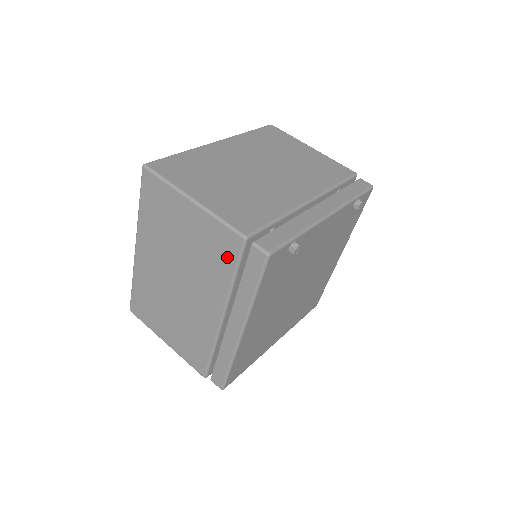
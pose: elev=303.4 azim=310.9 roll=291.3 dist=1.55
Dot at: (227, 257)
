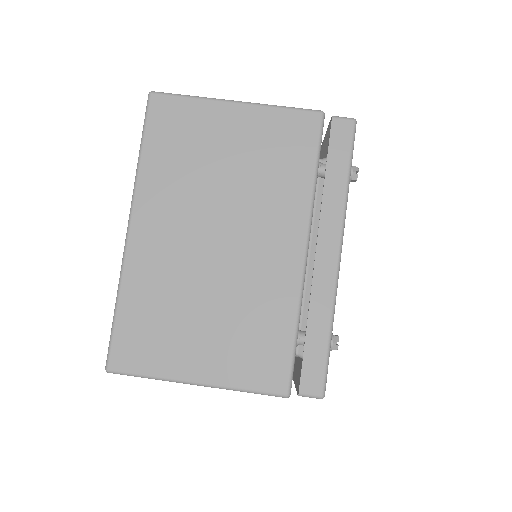
Dot at: occluded
